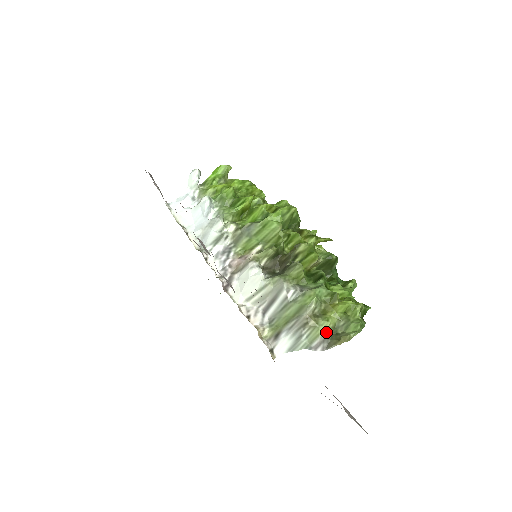
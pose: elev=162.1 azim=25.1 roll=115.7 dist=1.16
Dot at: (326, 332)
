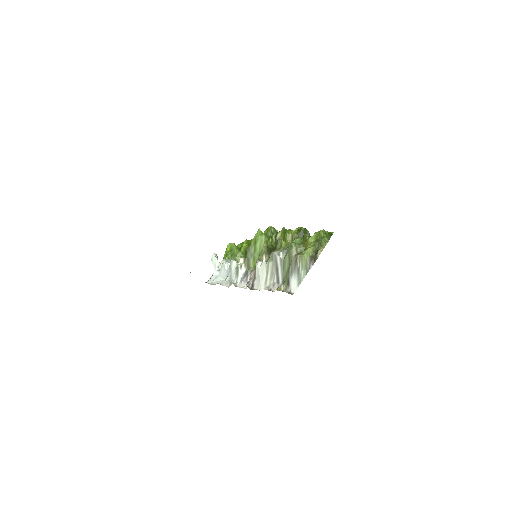
Dot at: (310, 256)
